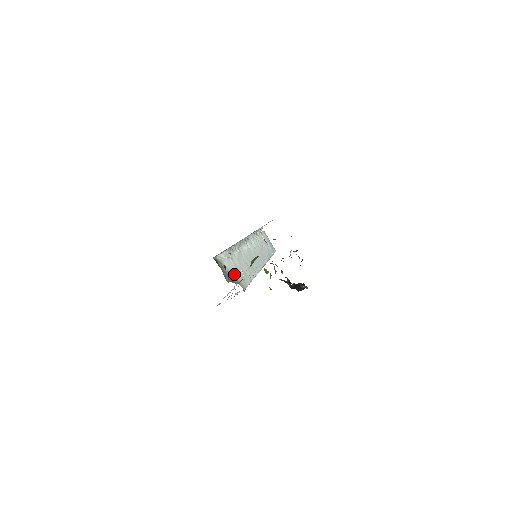
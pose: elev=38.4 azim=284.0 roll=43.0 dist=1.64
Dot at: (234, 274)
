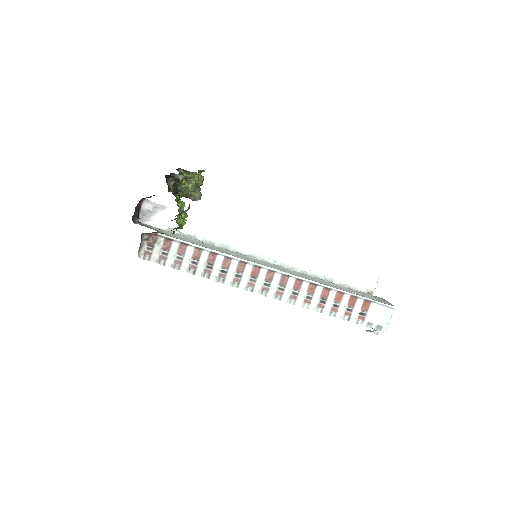
Dot at: (164, 232)
